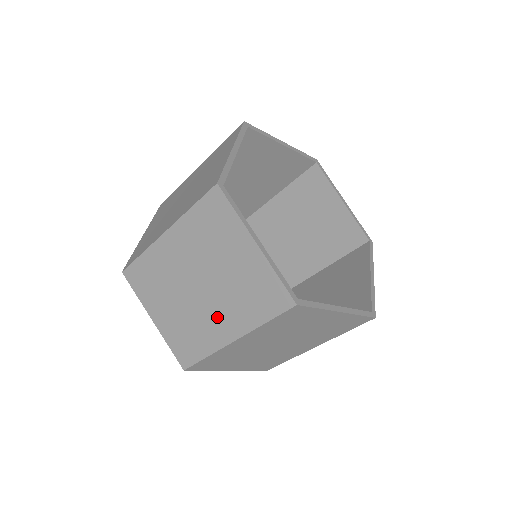
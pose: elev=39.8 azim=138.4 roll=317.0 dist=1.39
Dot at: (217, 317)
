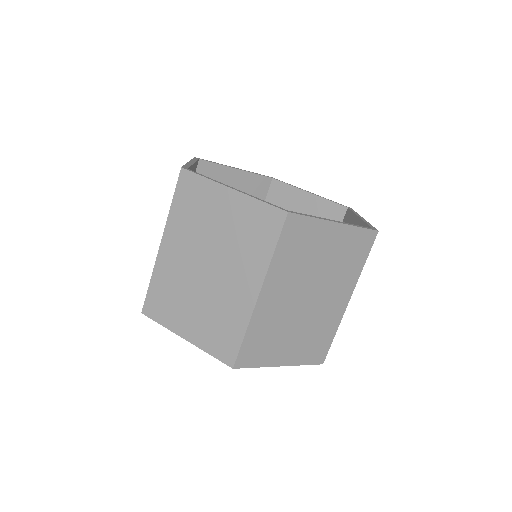
Dot at: (234, 283)
